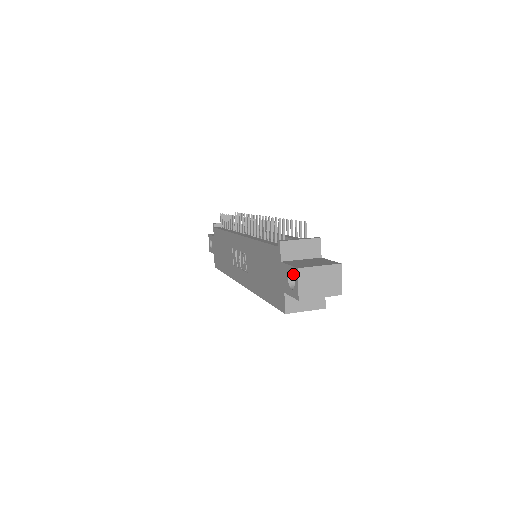
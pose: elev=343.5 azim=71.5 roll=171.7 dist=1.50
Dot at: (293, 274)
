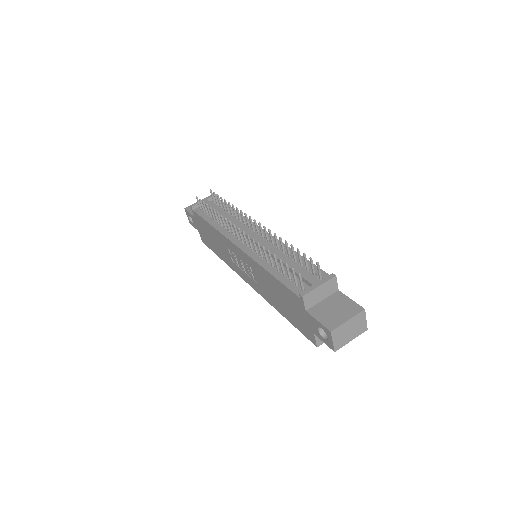
Dot at: (325, 331)
